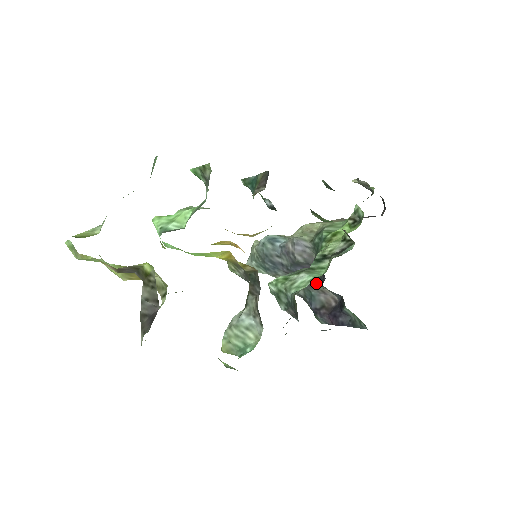
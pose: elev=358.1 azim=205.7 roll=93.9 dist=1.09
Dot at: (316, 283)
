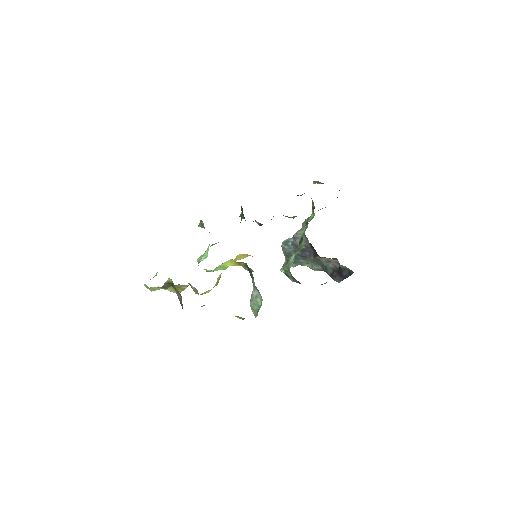
Dot at: occluded
